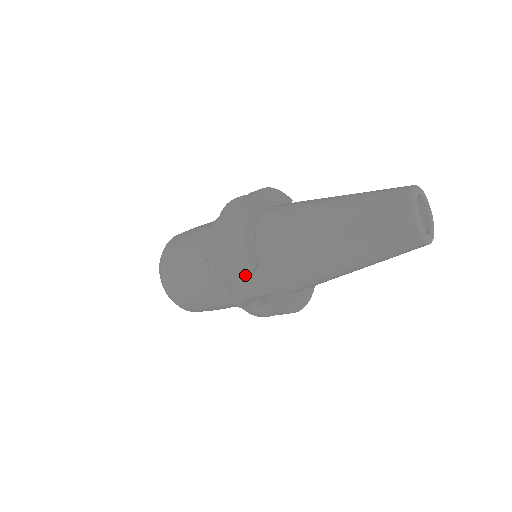
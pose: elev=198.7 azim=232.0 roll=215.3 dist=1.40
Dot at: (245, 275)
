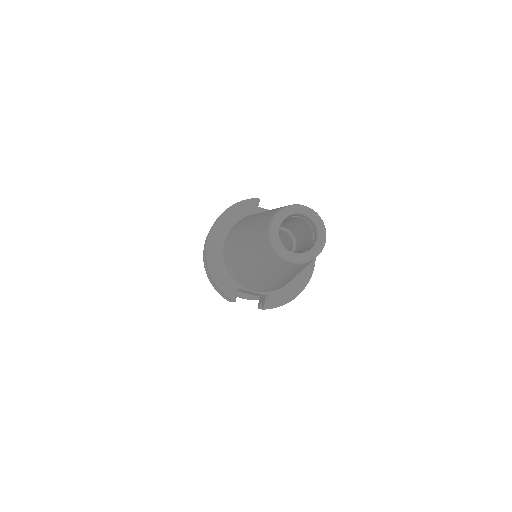
Dot at: occluded
